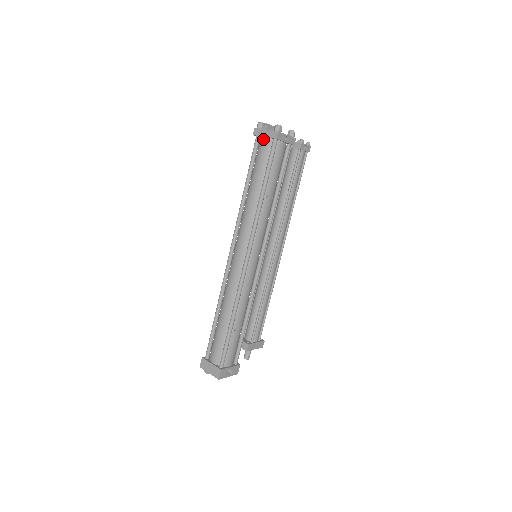
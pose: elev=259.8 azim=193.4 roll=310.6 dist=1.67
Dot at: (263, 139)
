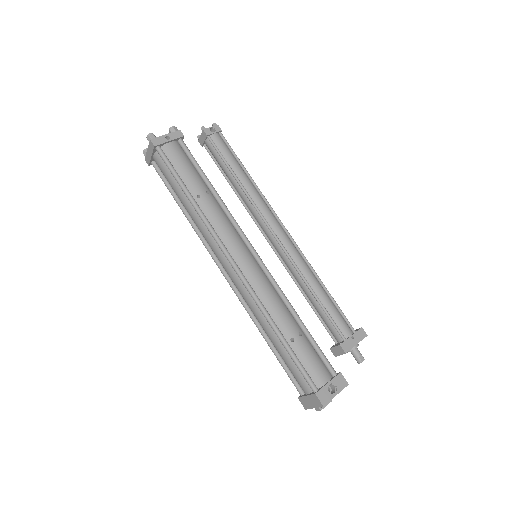
Dot at: (154, 159)
